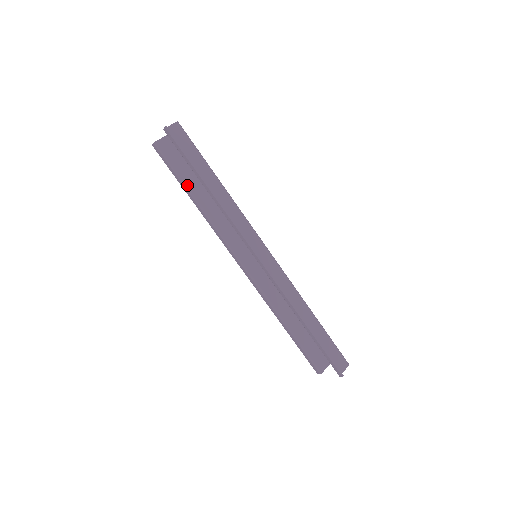
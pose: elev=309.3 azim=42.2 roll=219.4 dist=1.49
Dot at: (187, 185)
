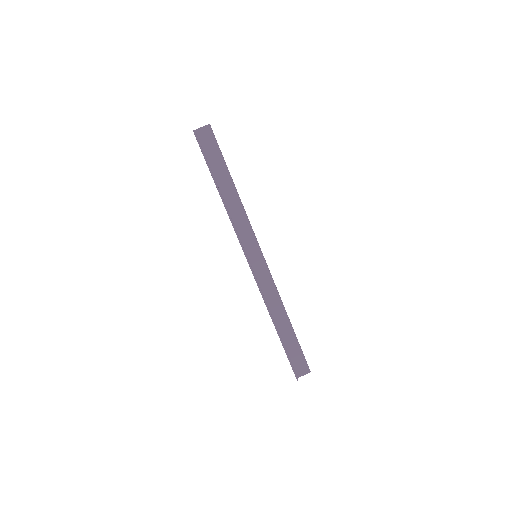
Dot at: occluded
